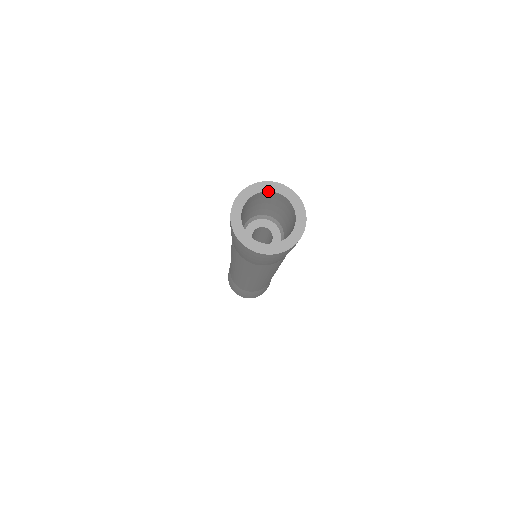
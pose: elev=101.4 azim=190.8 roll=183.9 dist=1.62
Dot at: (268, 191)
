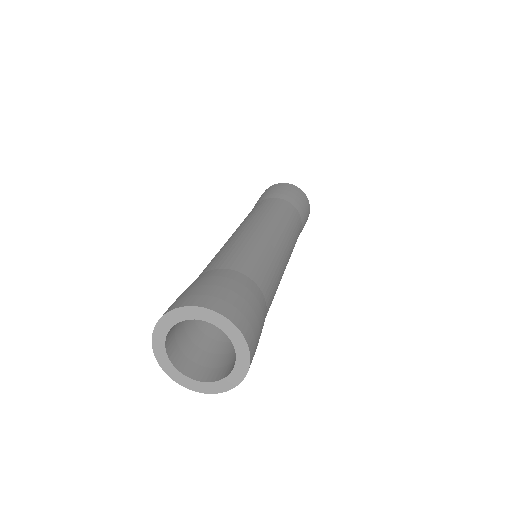
Dot at: (196, 319)
